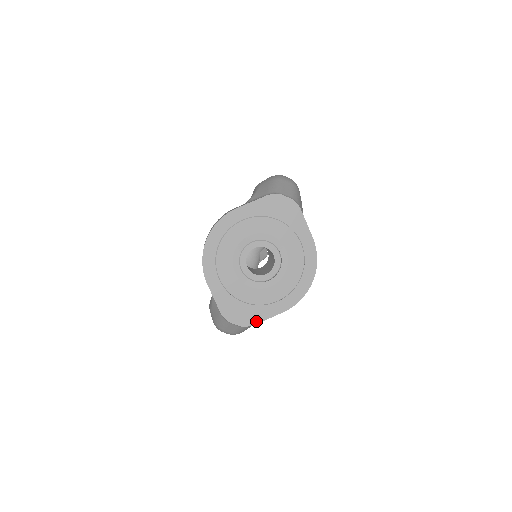
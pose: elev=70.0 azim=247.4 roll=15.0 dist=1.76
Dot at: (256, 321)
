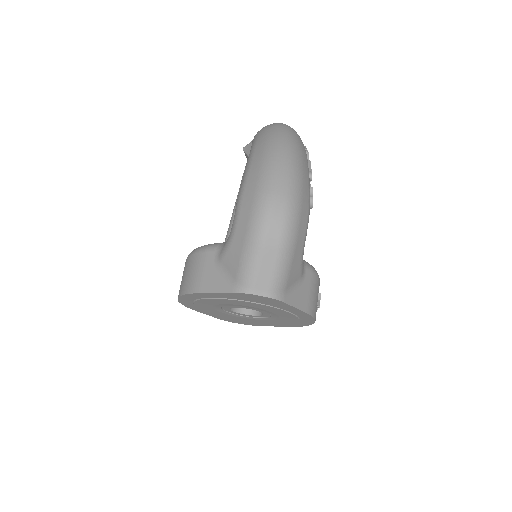
Dot at: (257, 325)
